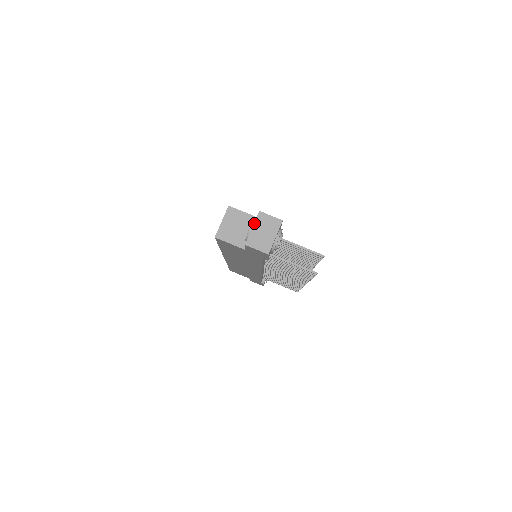
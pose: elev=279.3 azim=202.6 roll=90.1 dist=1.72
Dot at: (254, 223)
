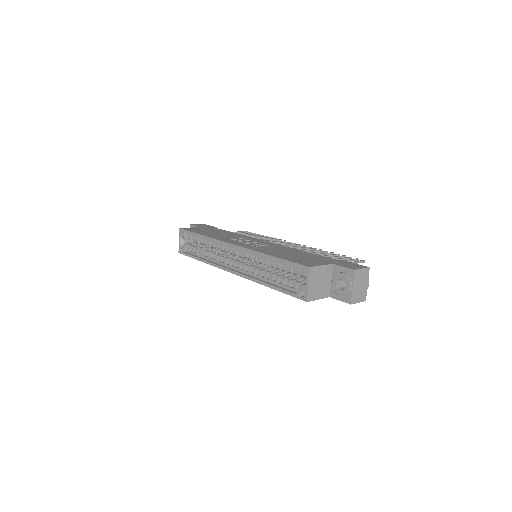
Dot at: (353, 283)
